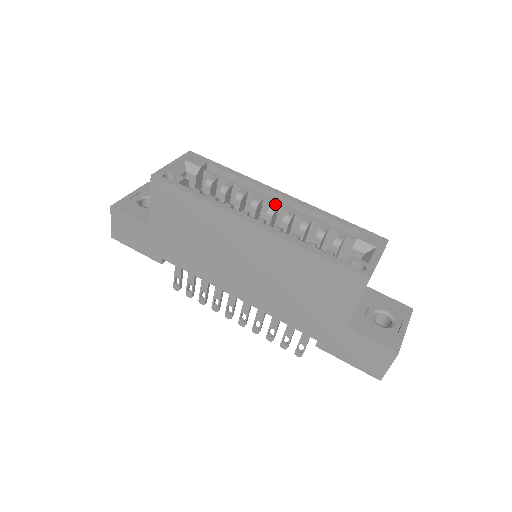
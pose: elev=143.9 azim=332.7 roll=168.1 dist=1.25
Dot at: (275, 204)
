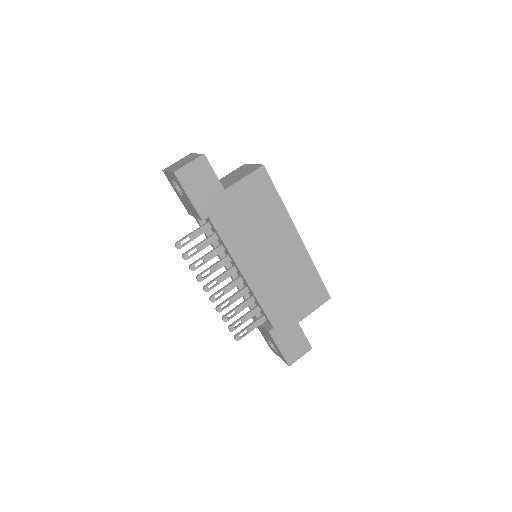
Dot at: occluded
